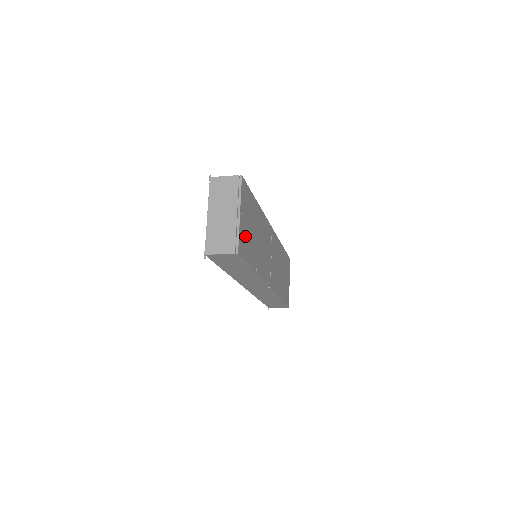
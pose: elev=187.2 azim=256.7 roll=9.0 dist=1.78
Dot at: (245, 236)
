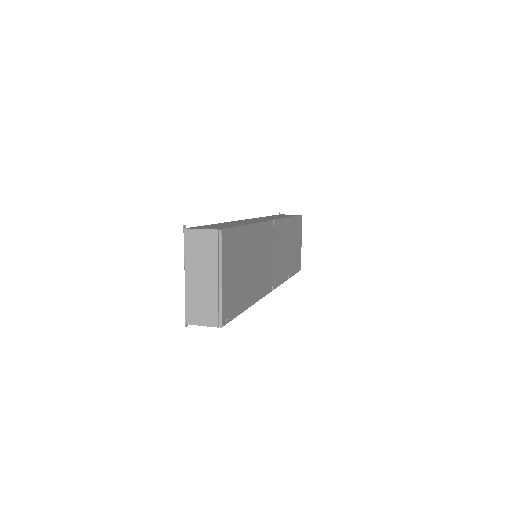
Dot at: (231, 292)
